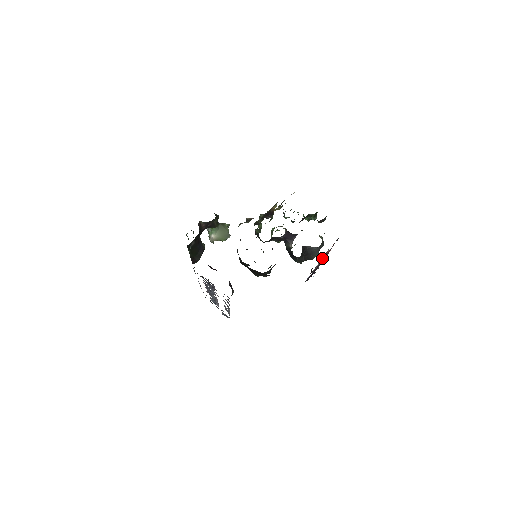
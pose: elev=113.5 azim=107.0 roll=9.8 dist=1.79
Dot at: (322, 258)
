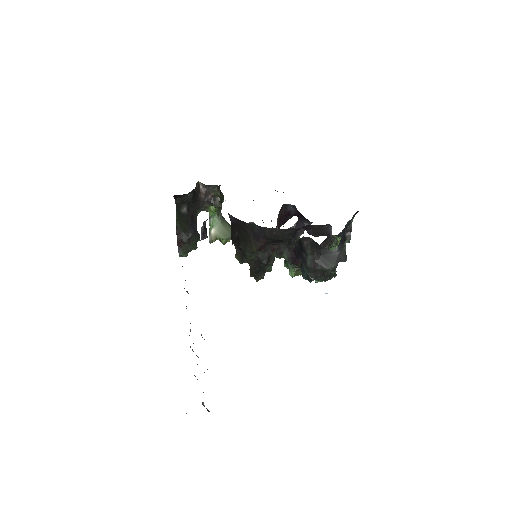
Dot at: occluded
